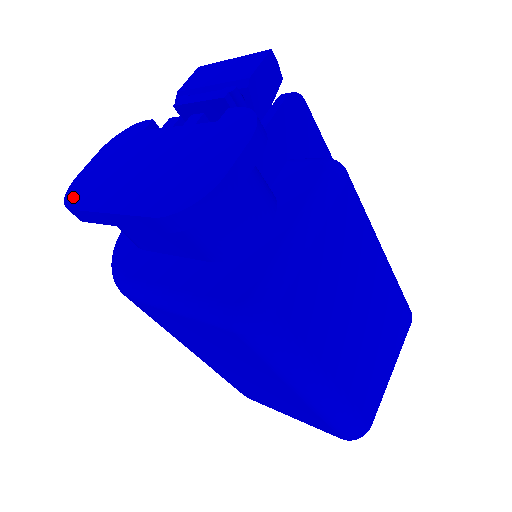
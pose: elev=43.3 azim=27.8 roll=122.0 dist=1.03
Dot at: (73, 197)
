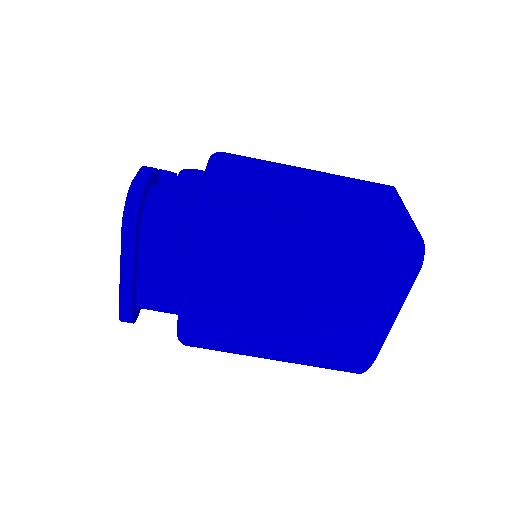
Dot at: occluded
